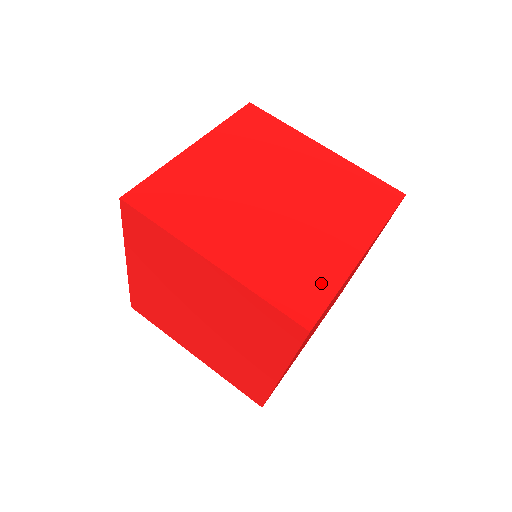
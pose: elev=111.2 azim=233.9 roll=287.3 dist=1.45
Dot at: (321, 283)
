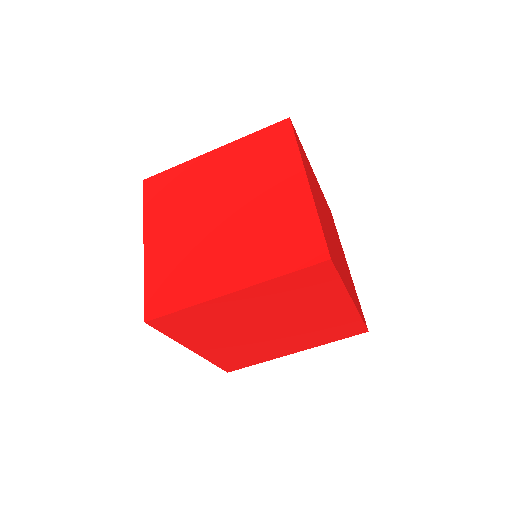
Dot at: (305, 226)
